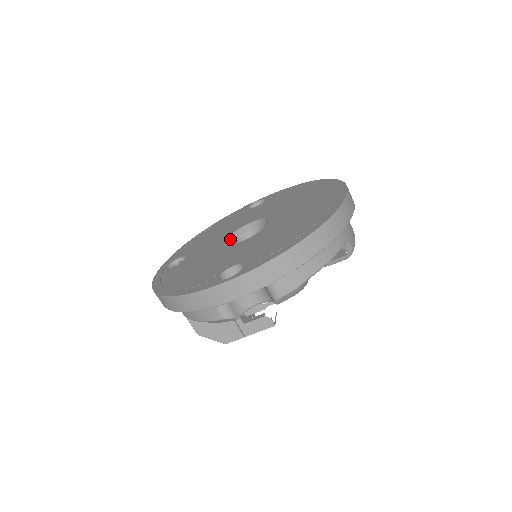
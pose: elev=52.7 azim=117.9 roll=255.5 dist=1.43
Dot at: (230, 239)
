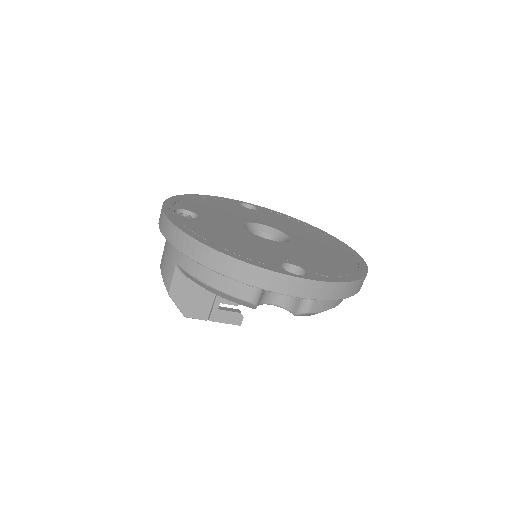
Dot at: (246, 227)
